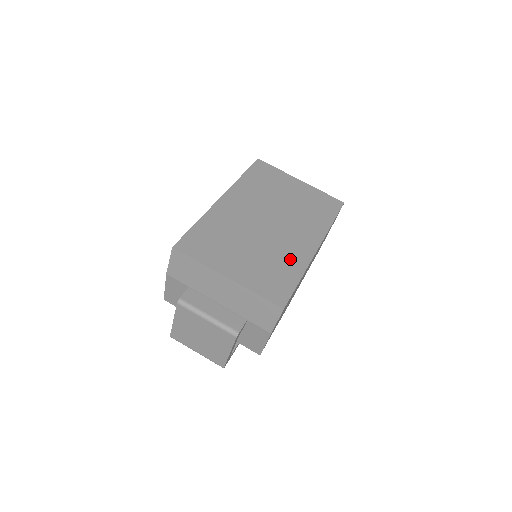
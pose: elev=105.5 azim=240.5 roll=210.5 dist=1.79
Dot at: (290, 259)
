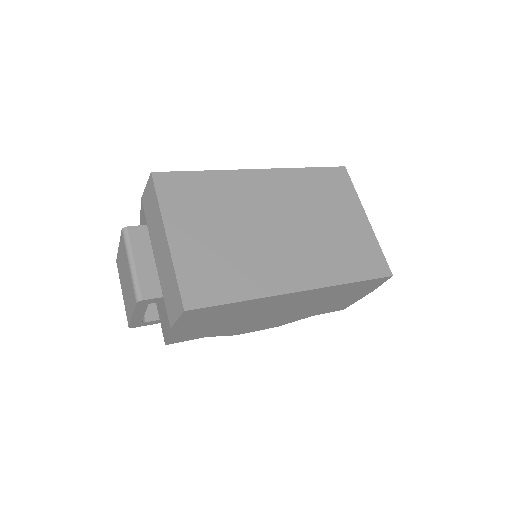
Dot at: (255, 275)
